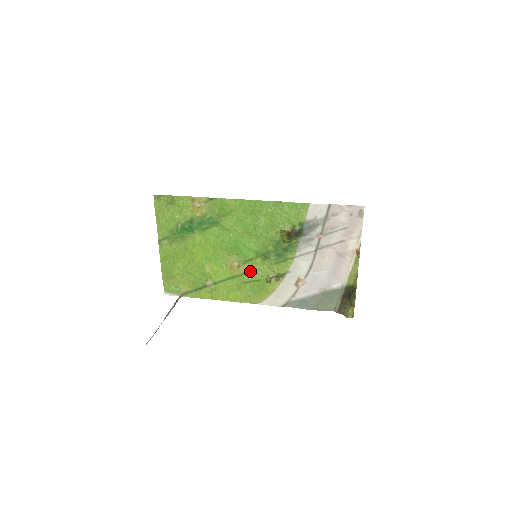
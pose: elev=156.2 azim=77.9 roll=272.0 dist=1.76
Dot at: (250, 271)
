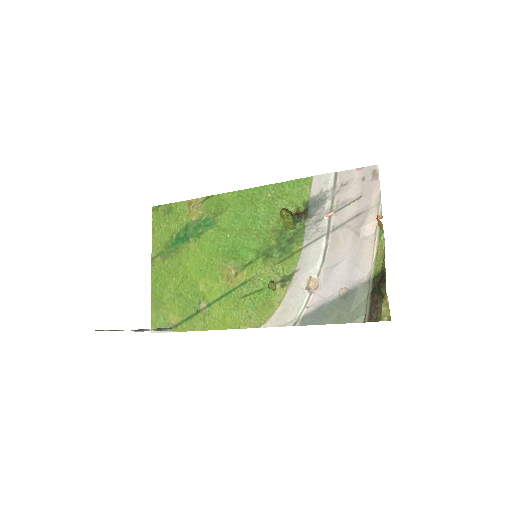
Dot at: (250, 279)
